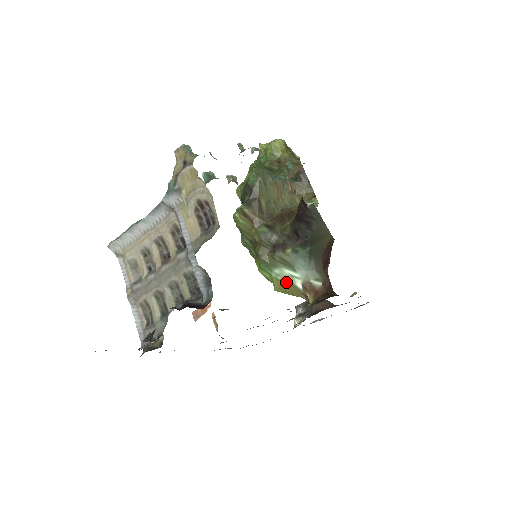
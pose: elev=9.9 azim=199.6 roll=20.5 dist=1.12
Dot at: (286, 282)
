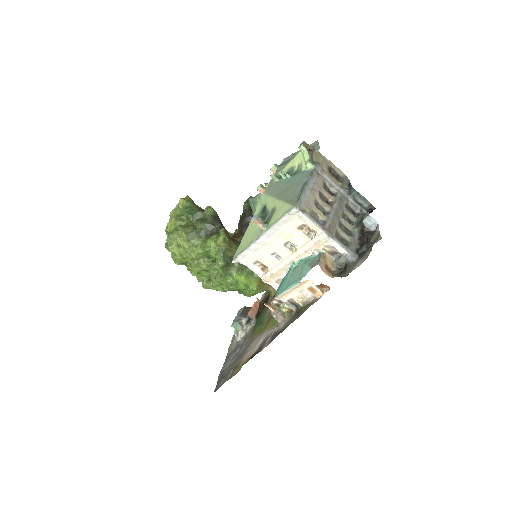
Dot at: occluded
